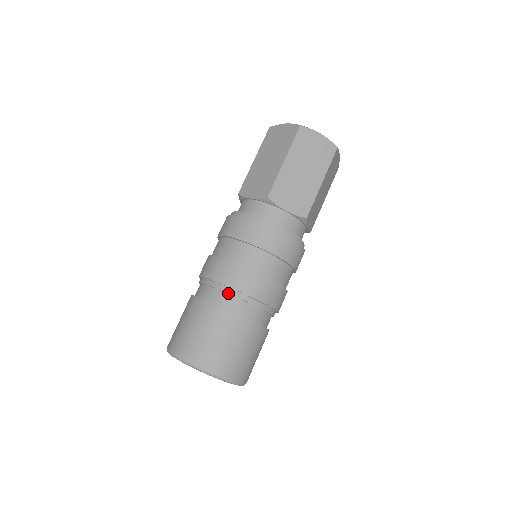
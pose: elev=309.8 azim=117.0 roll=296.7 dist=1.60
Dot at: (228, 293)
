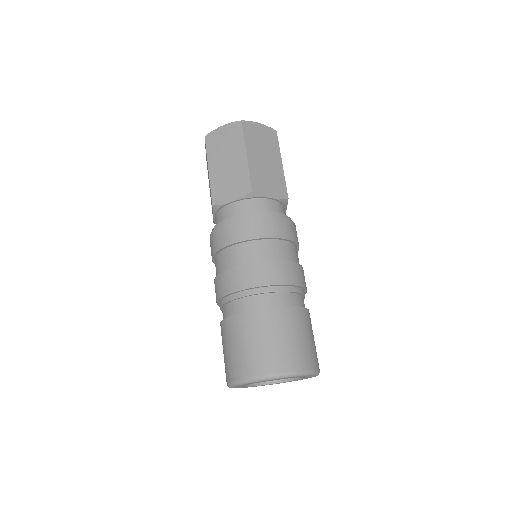
Dot at: (270, 292)
